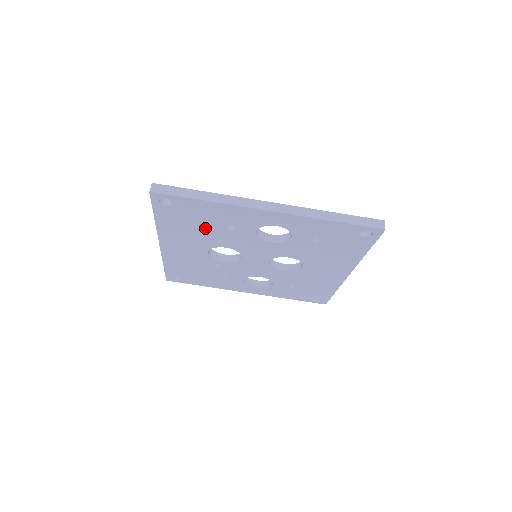
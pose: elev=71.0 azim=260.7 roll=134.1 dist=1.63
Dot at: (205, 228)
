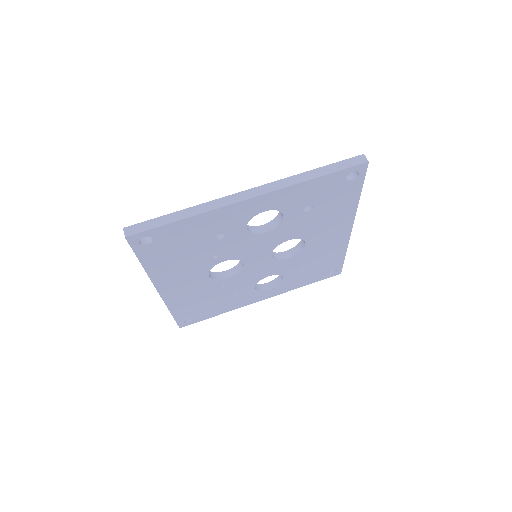
Dot at: (196, 250)
